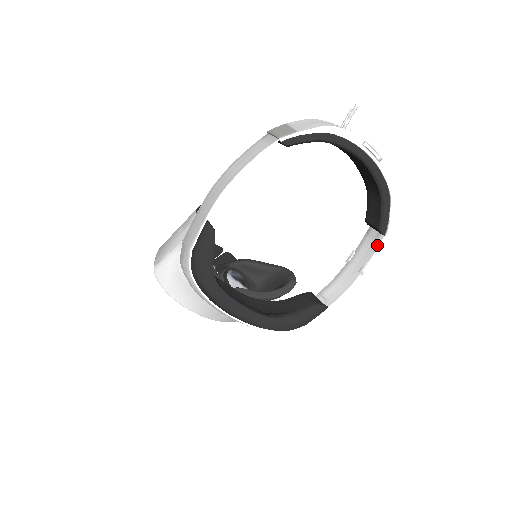
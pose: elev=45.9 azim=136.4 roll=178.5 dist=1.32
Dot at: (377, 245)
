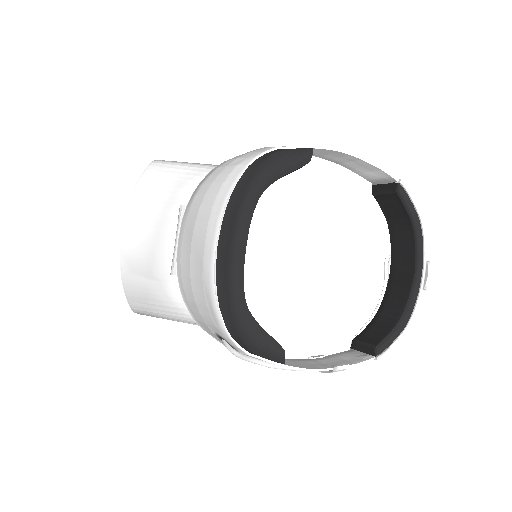
Dot at: (362, 360)
